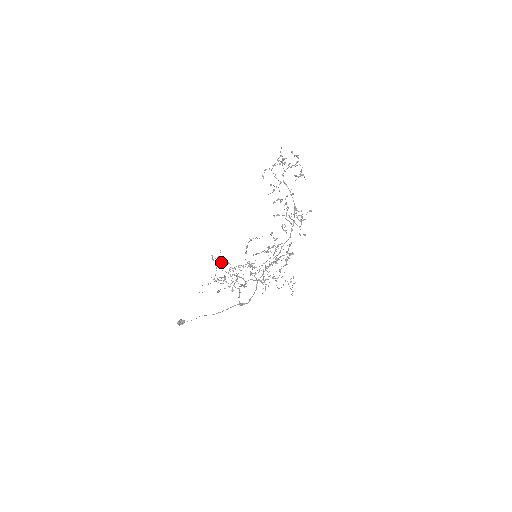
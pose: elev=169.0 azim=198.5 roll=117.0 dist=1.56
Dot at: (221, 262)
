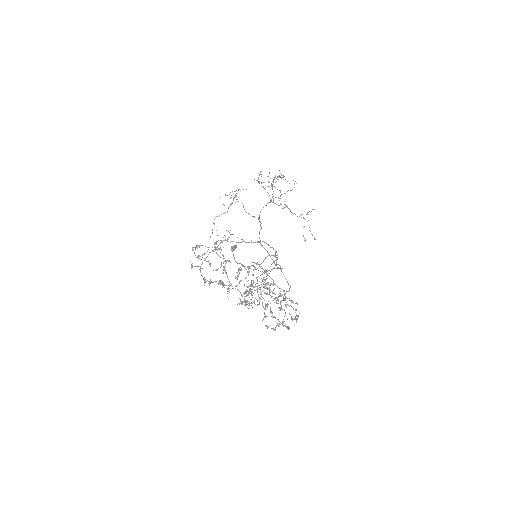
Dot at: occluded
